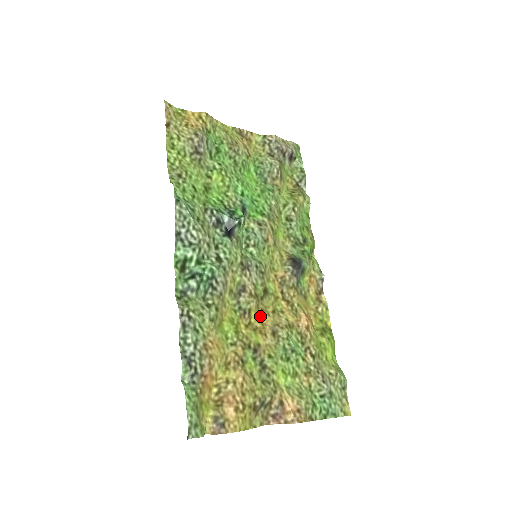
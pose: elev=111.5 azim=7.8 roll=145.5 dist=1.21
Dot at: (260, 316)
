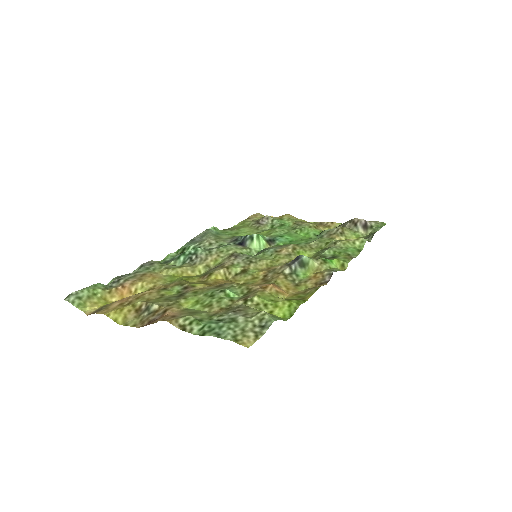
Dot at: (221, 281)
